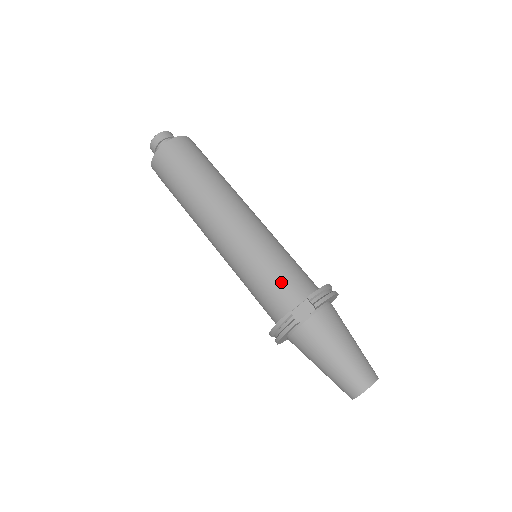
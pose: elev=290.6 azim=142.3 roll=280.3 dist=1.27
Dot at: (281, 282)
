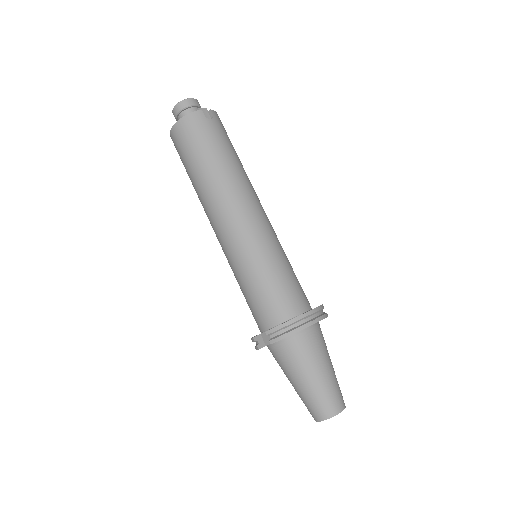
Dot at: (255, 303)
